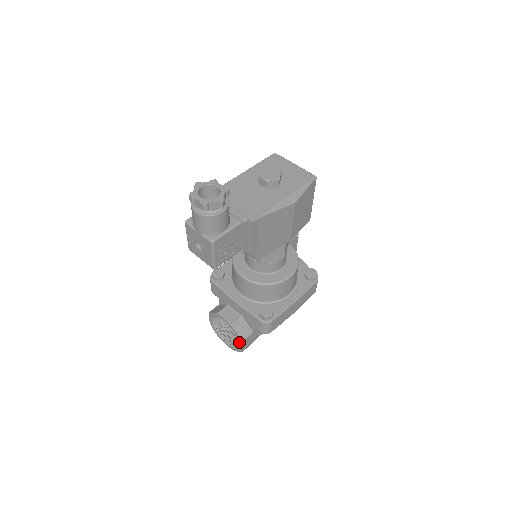
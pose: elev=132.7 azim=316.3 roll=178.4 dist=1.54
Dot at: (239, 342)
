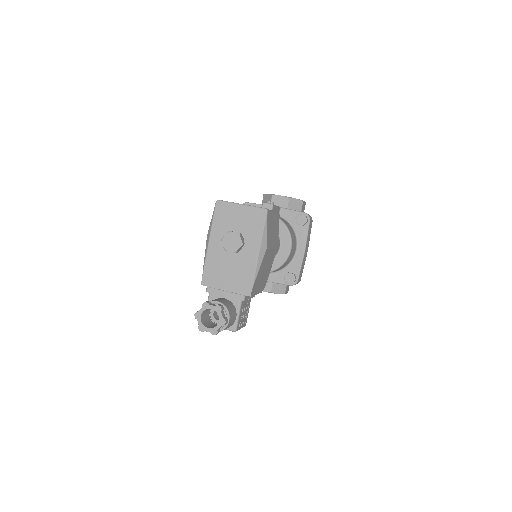
Dot at: occluded
